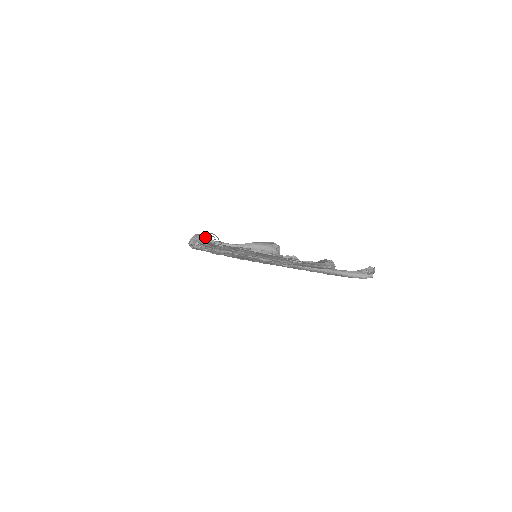
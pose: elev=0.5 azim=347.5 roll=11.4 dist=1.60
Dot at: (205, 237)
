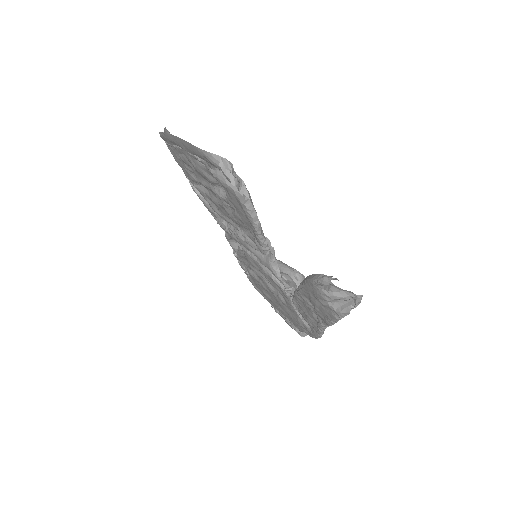
Dot at: occluded
